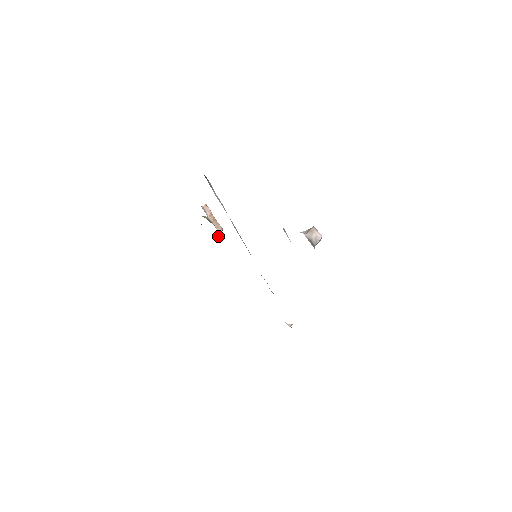
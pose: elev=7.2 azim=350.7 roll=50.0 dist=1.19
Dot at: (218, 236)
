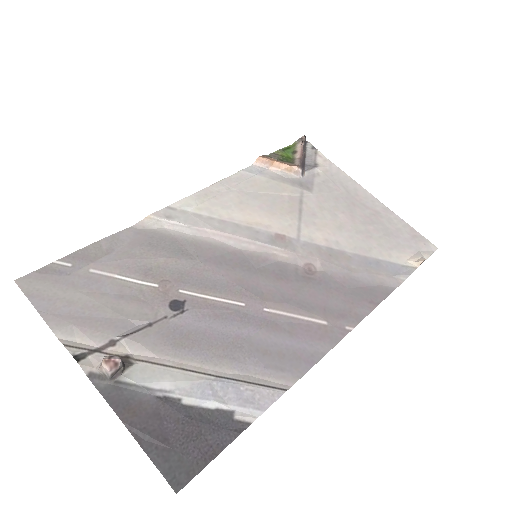
Dot at: (299, 176)
